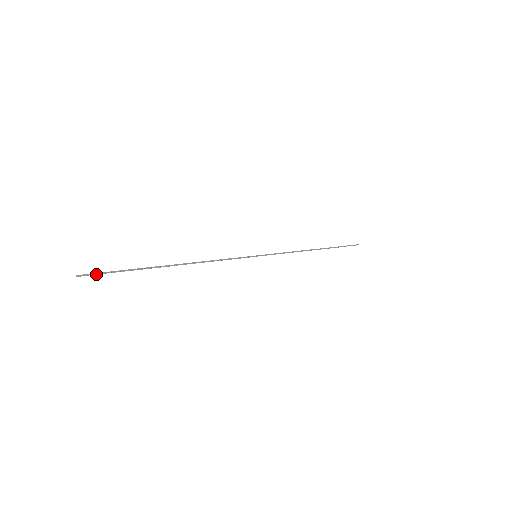
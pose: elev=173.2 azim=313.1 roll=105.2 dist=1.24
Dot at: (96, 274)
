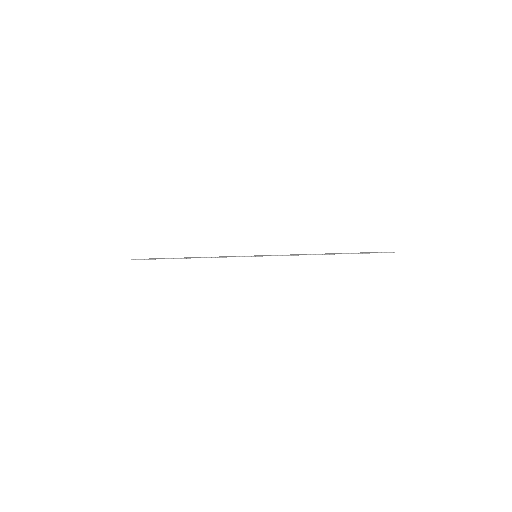
Dot at: occluded
